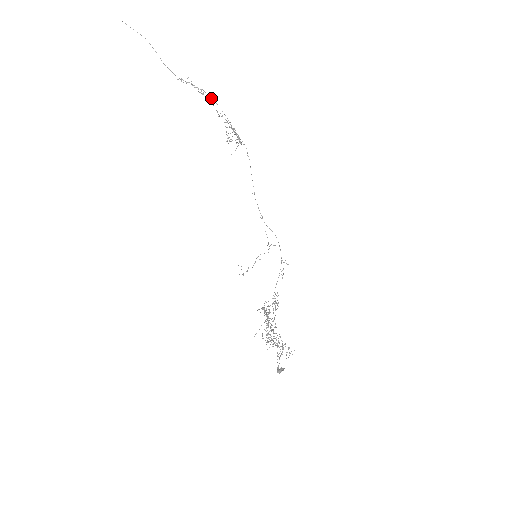
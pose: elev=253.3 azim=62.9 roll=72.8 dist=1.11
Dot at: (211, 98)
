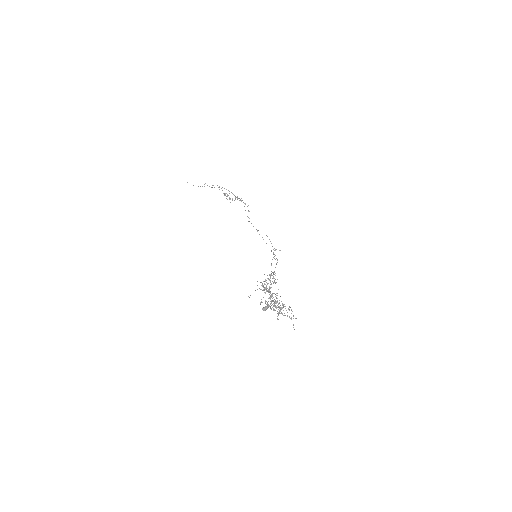
Dot at: occluded
